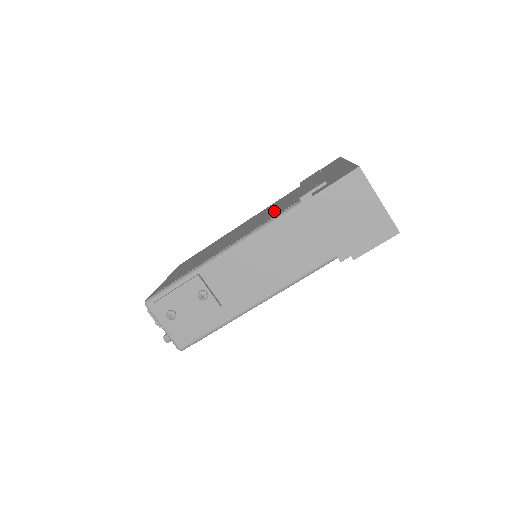
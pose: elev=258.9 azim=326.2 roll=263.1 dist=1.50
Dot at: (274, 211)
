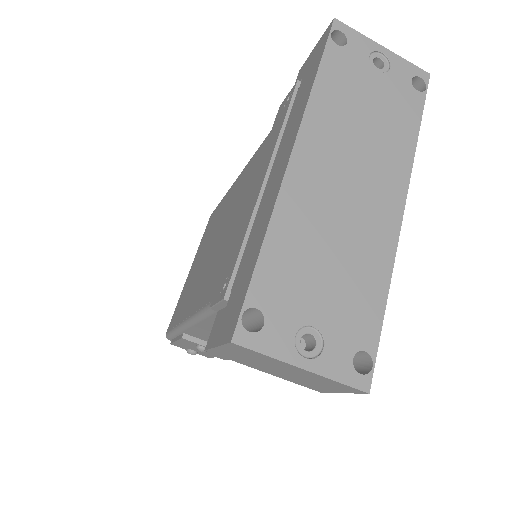
Dot at: (224, 250)
